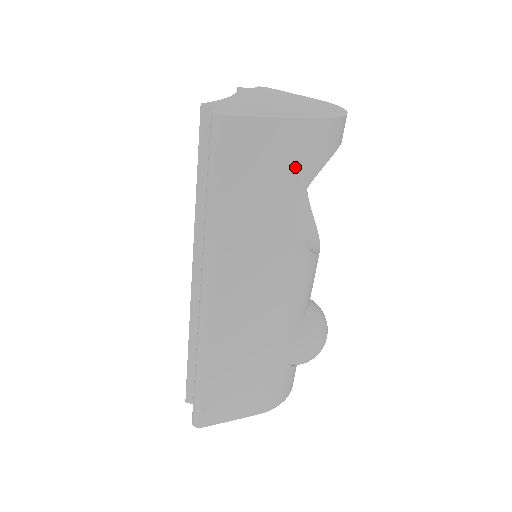
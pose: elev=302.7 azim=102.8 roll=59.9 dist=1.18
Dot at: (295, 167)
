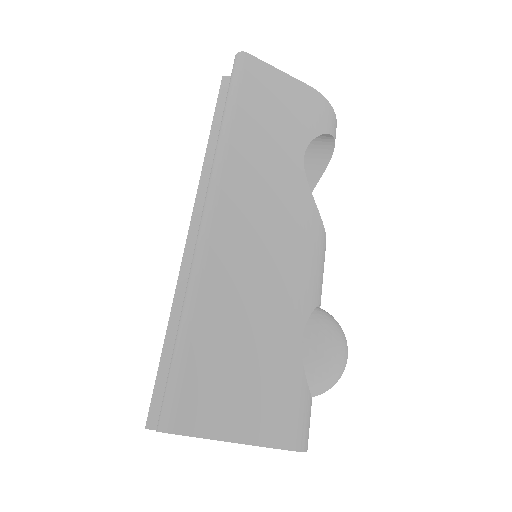
Dot at: (301, 116)
